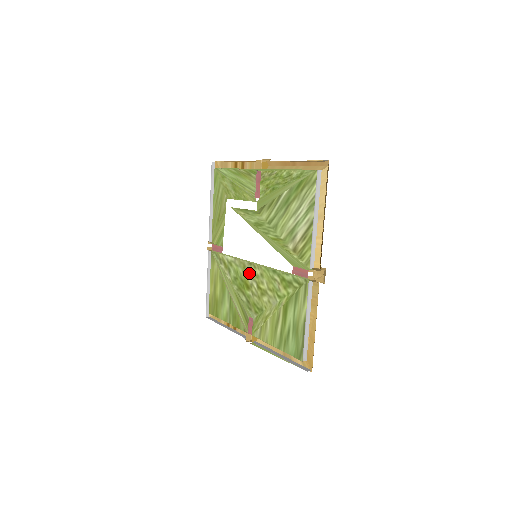
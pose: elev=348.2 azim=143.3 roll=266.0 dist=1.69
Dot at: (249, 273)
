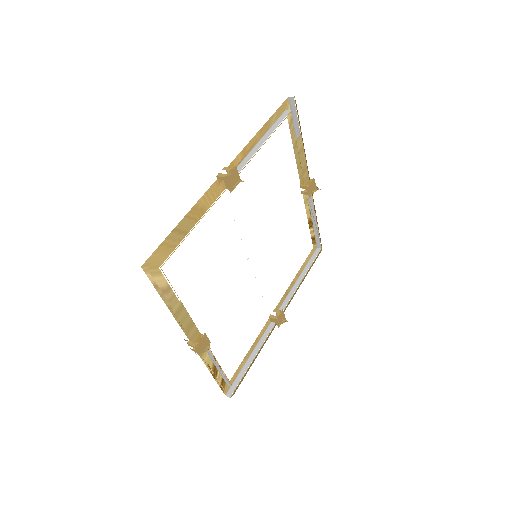
Dot at: occluded
